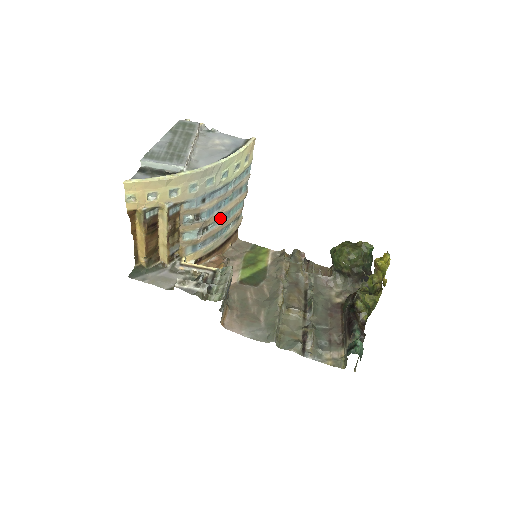
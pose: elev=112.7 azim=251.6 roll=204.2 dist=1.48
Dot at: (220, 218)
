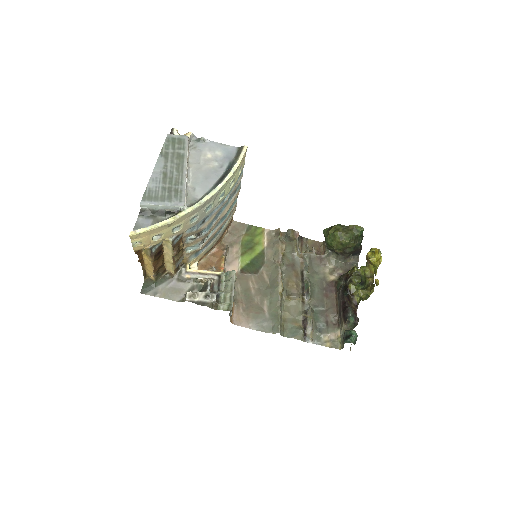
Dot at: (218, 223)
